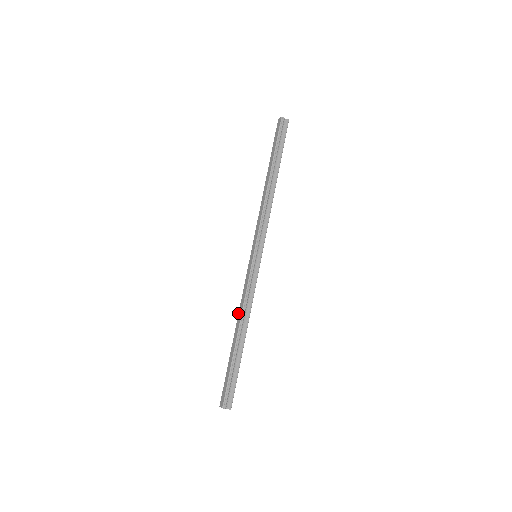
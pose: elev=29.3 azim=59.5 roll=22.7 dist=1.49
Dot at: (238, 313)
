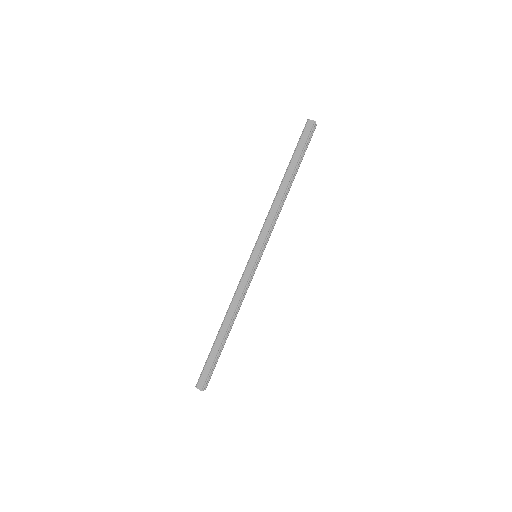
Dot at: (229, 308)
